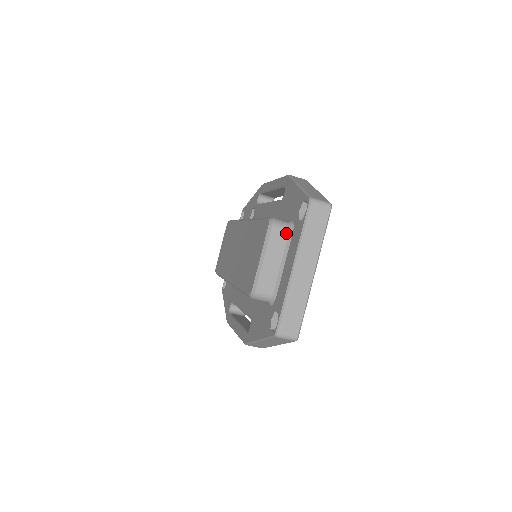
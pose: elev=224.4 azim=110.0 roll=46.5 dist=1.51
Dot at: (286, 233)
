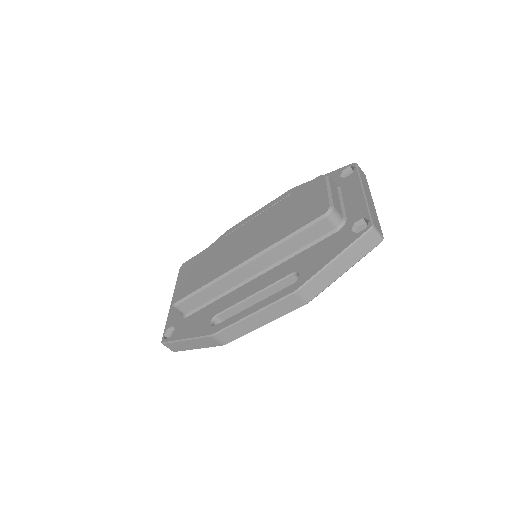
Dot at: (336, 186)
